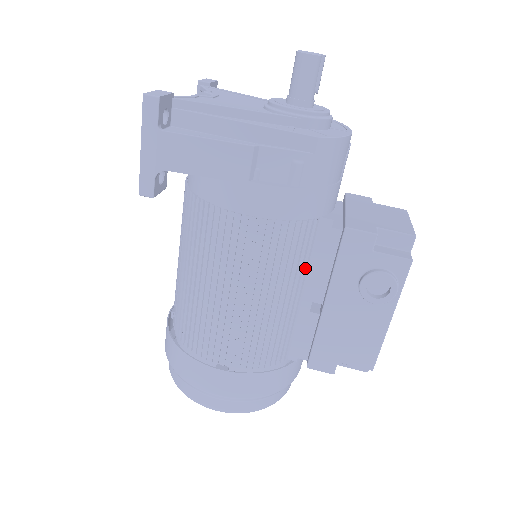
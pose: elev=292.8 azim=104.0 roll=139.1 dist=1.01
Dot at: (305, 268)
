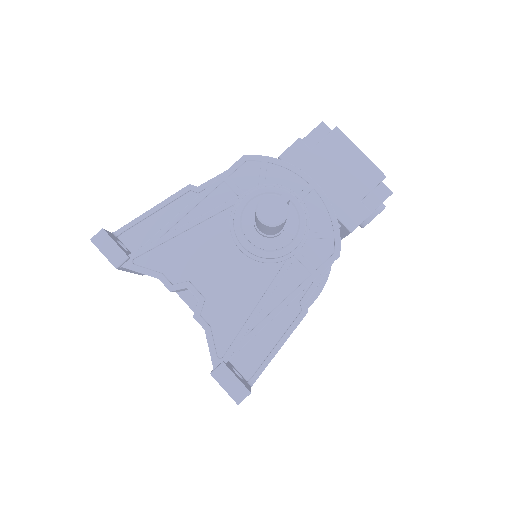
Dot at: occluded
